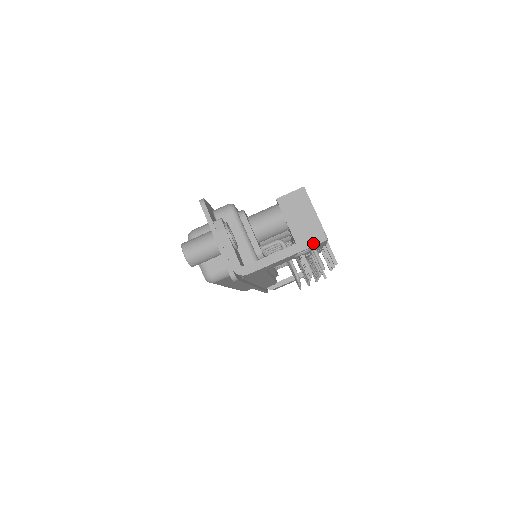
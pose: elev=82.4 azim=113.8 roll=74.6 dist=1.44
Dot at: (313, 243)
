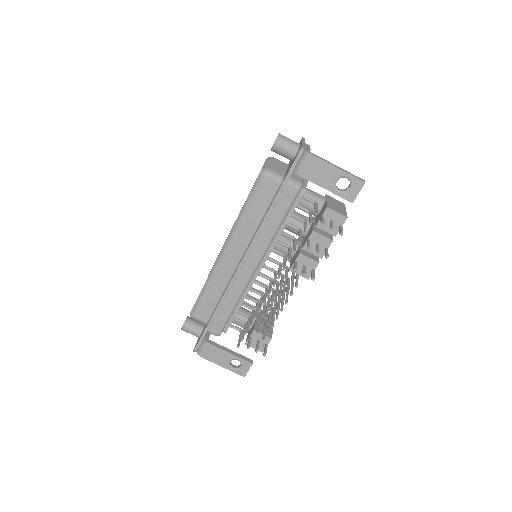
Dot at: (356, 177)
